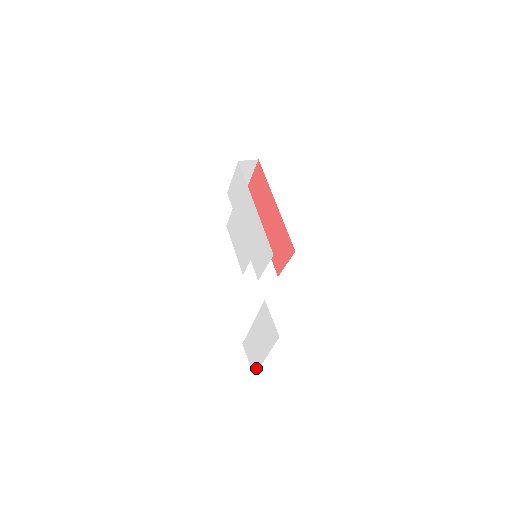
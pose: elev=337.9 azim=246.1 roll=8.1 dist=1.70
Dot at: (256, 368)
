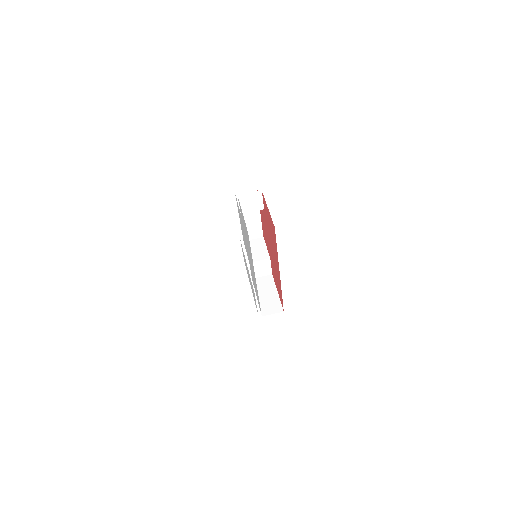
Dot at: occluded
